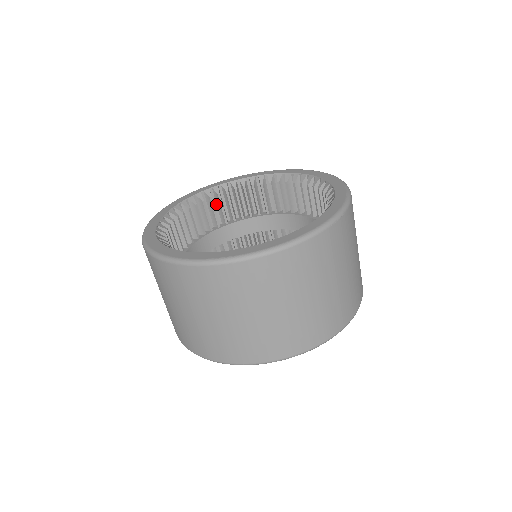
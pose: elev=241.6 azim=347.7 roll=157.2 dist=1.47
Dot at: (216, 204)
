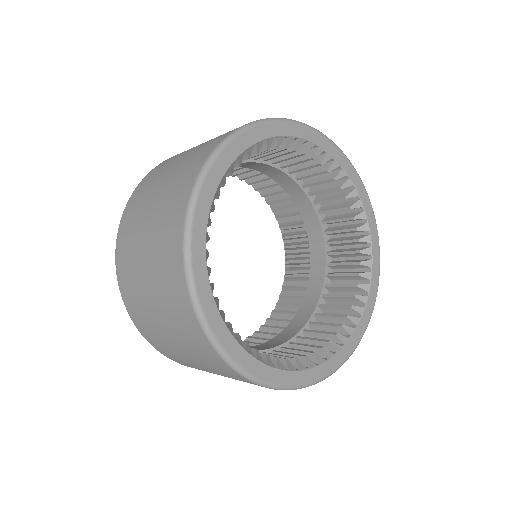
Dot at: occluded
